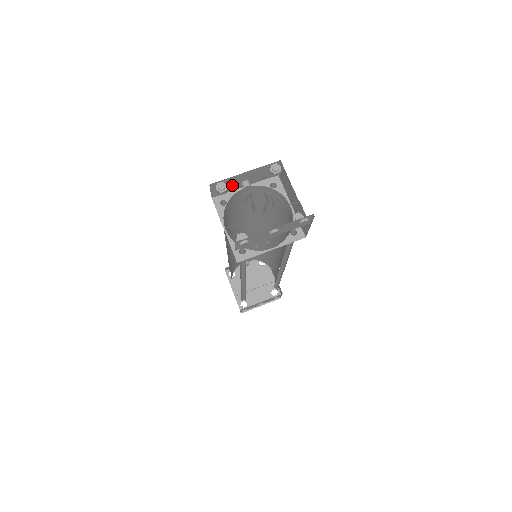
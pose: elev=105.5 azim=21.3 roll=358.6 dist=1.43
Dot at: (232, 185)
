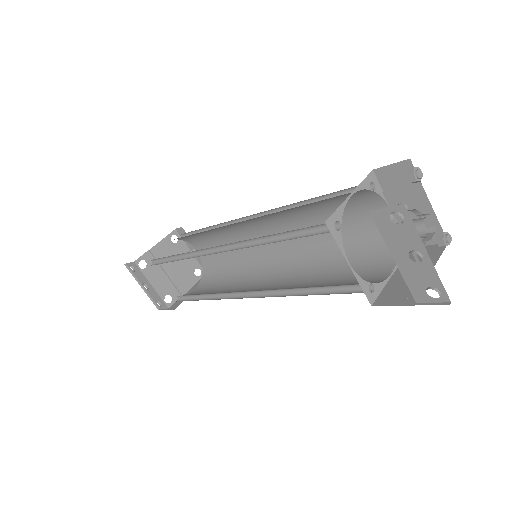
Dot at: (399, 191)
